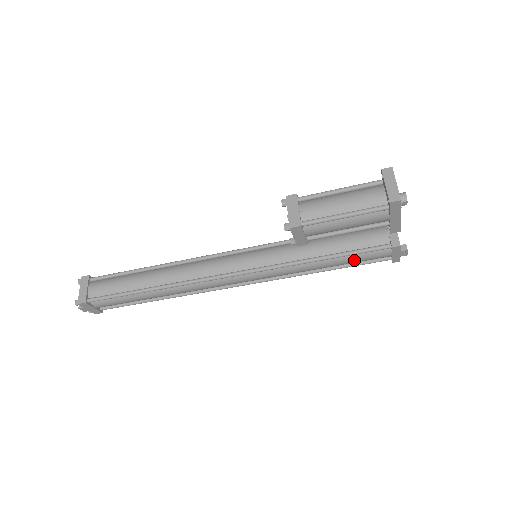
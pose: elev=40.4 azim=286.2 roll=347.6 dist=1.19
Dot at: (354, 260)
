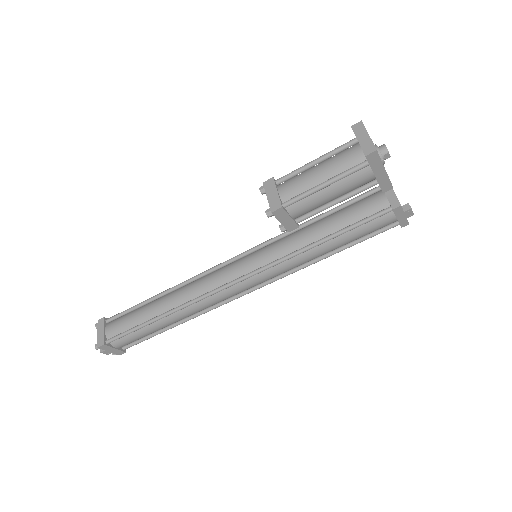
Dot at: (358, 234)
